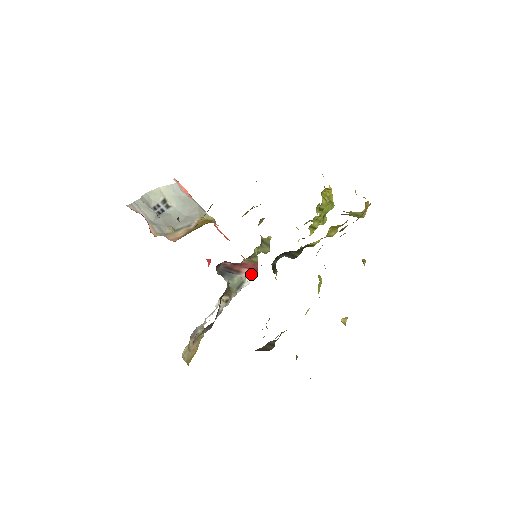
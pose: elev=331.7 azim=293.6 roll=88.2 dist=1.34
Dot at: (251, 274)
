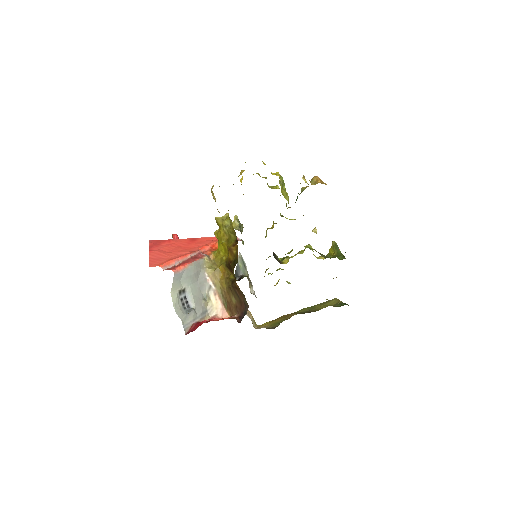
Dot at: occluded
